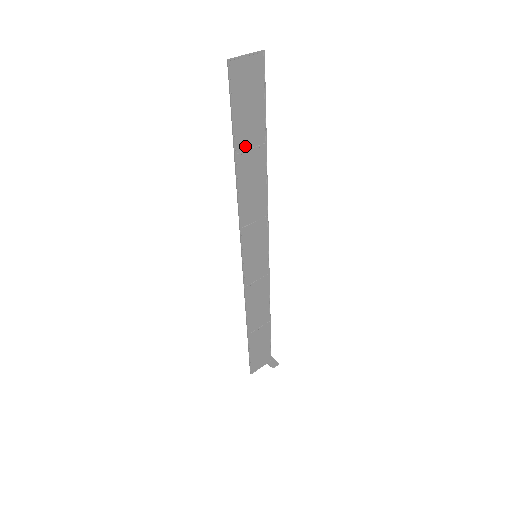
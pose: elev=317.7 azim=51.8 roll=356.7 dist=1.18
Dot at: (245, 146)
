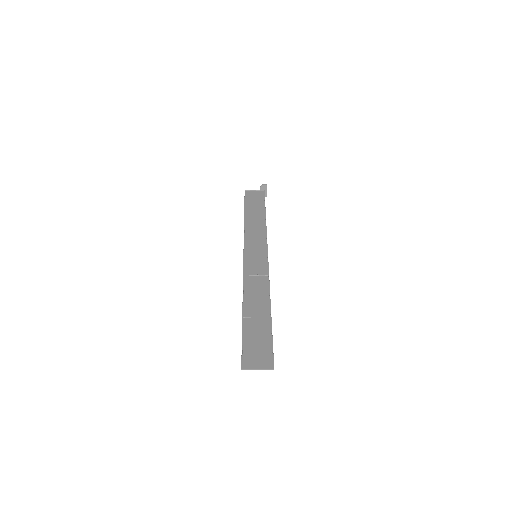
Dot at: (252, 320)
